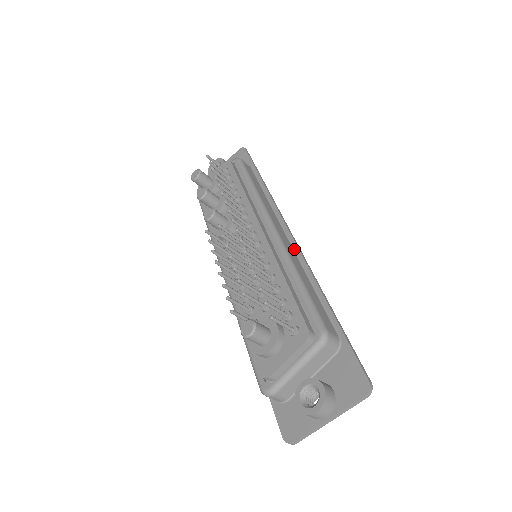
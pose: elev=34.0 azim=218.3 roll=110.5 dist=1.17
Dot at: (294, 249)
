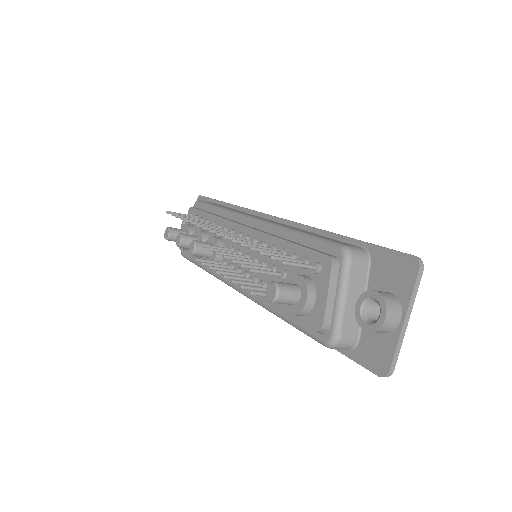
Dot at: (282, 223)
